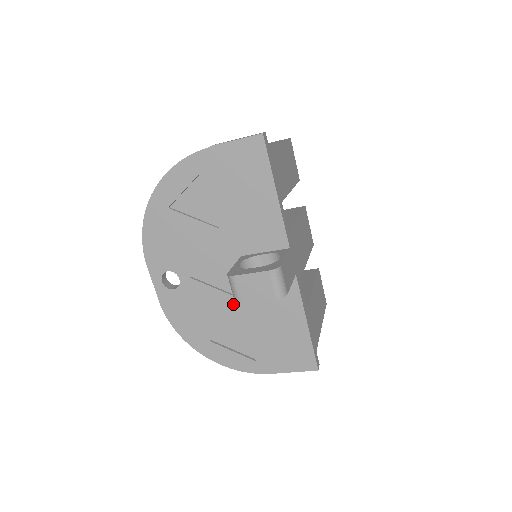
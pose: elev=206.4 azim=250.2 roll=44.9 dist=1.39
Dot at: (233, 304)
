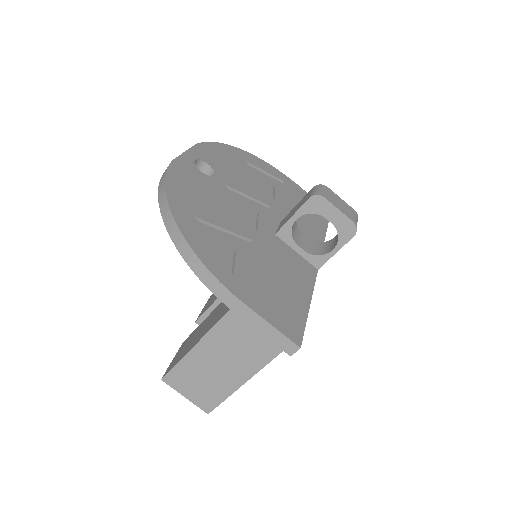
Dot at: (249, 229)
